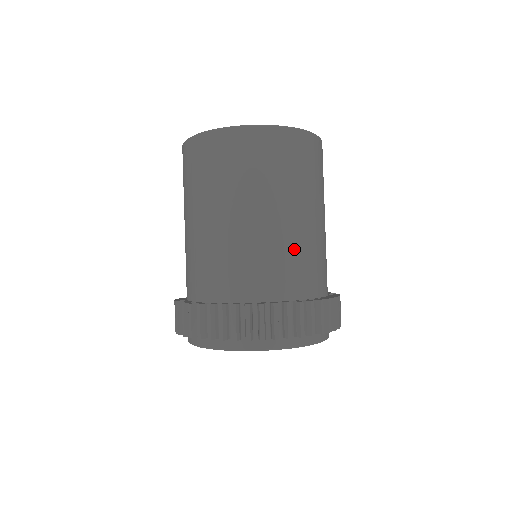
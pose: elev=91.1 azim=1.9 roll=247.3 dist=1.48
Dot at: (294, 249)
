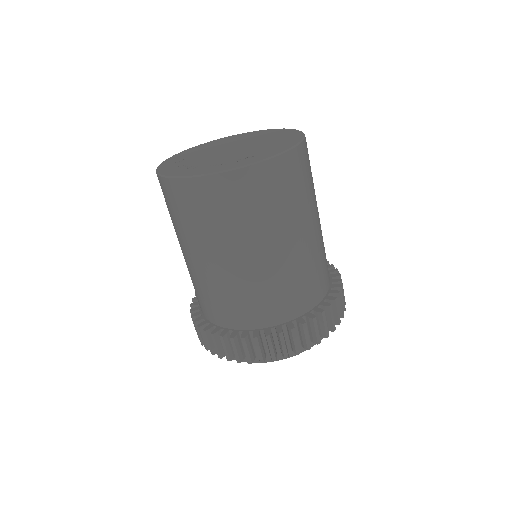
Dot at: (218, 289)
